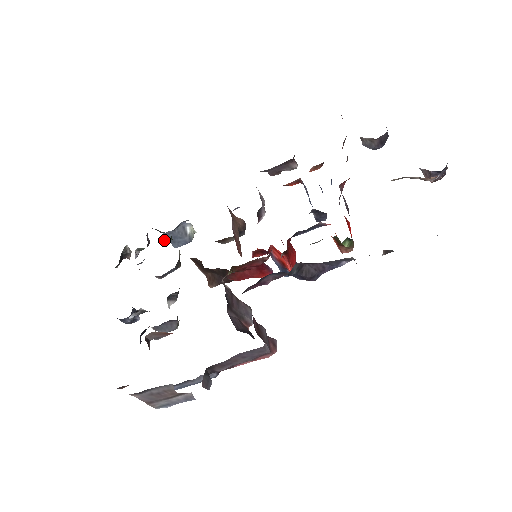
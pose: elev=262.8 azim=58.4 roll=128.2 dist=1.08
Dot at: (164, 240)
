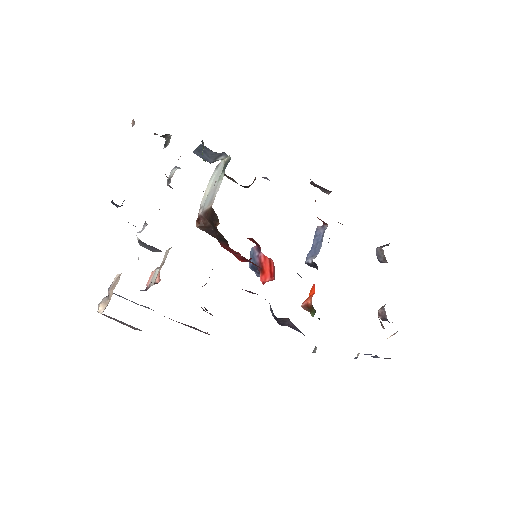
Dot at: occluded
